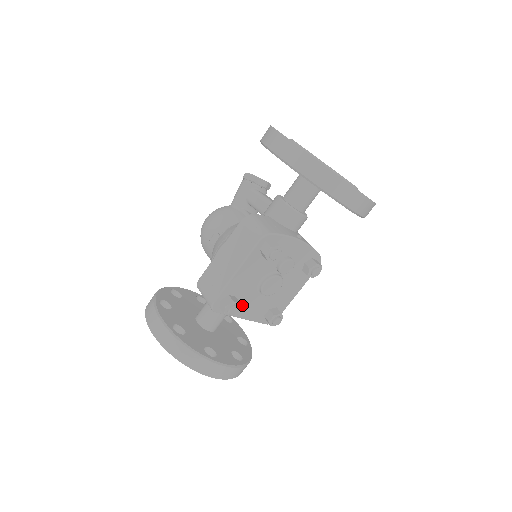
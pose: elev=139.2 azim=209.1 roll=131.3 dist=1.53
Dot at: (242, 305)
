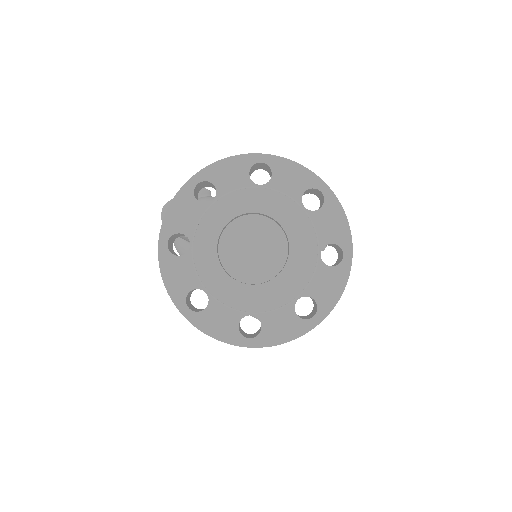
Dot at: occluded
